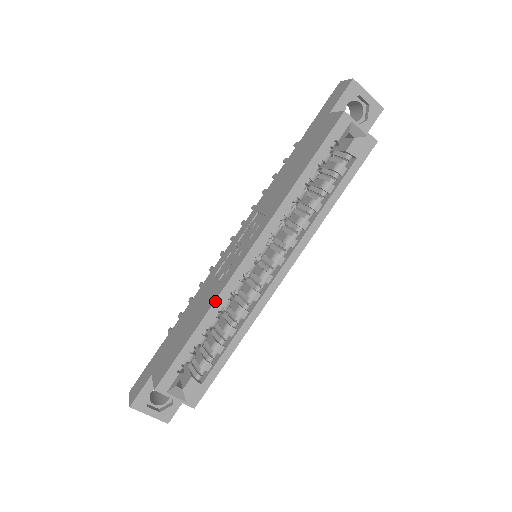
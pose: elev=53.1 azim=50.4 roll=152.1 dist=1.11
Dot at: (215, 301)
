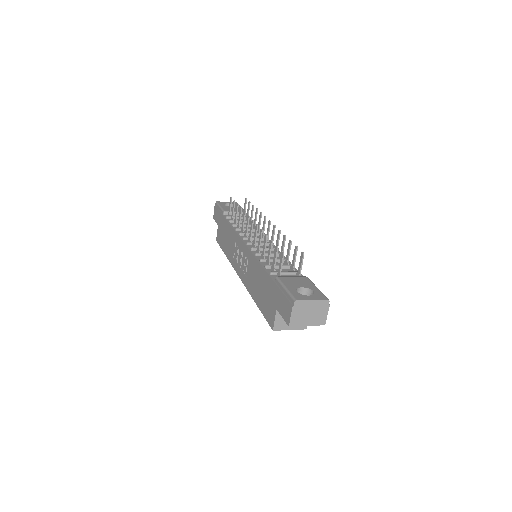
Dot at: (230, 262)
